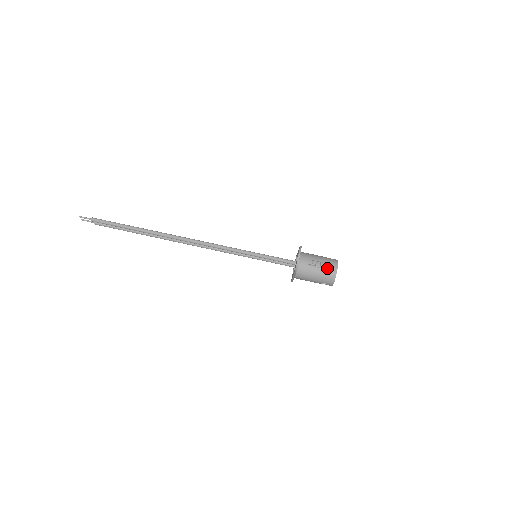
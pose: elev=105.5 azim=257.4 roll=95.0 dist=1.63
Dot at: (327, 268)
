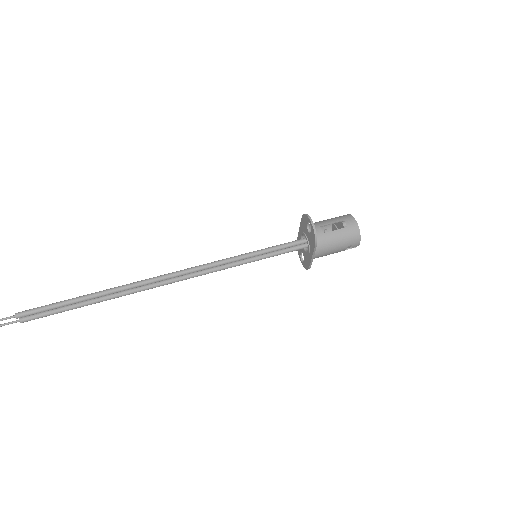
Dot at: (345, 225)
